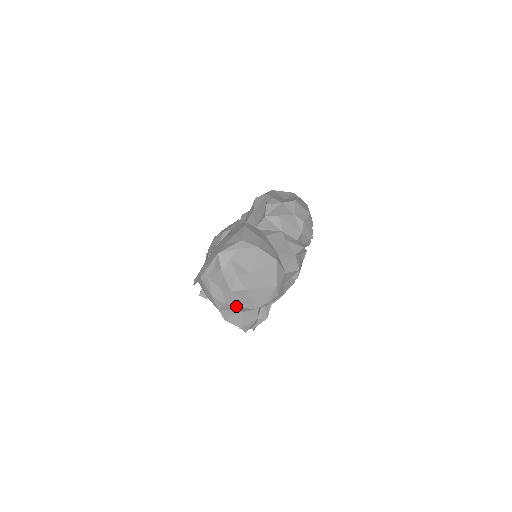
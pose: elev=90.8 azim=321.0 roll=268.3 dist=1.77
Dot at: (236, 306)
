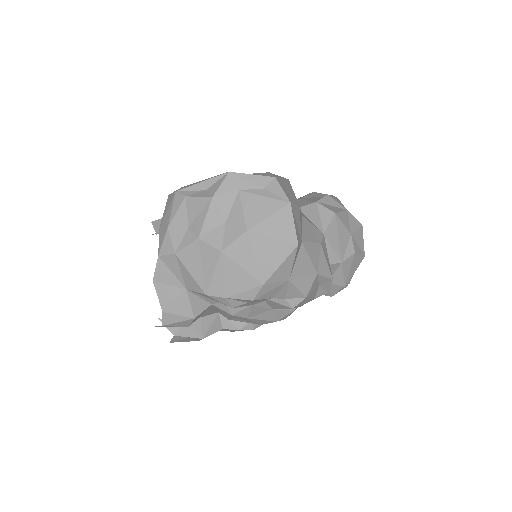
Dot at: (186, 268)
